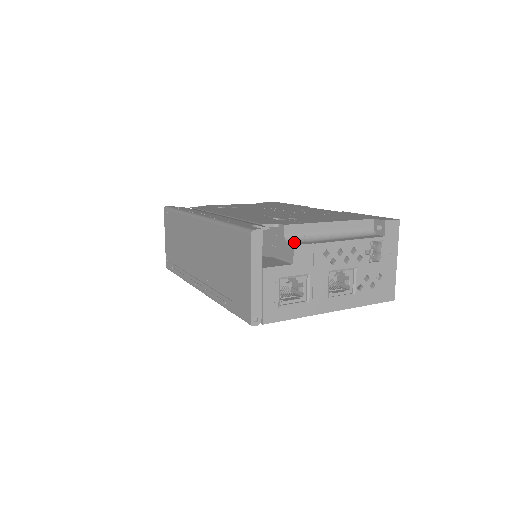
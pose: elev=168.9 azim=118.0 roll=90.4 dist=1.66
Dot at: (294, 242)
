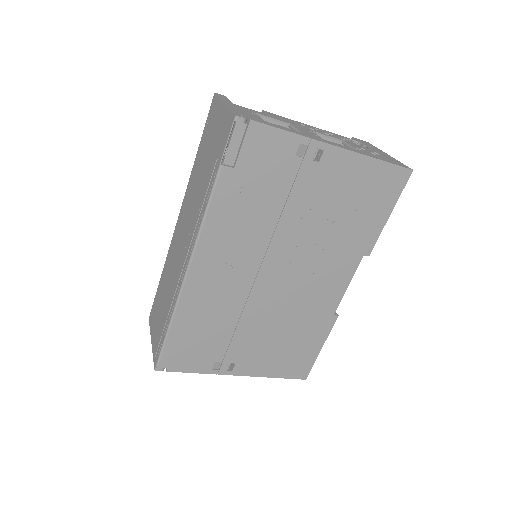
Dot at: occluded
